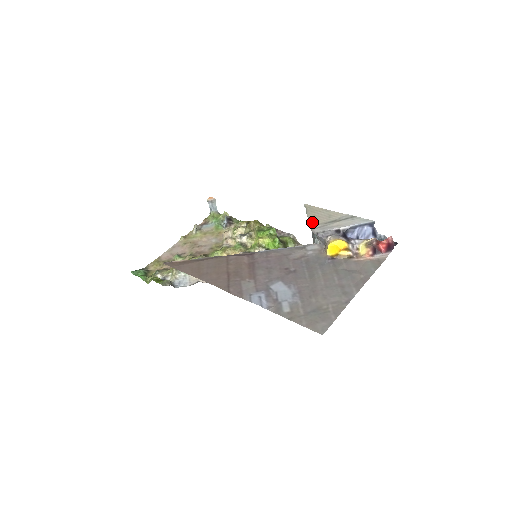
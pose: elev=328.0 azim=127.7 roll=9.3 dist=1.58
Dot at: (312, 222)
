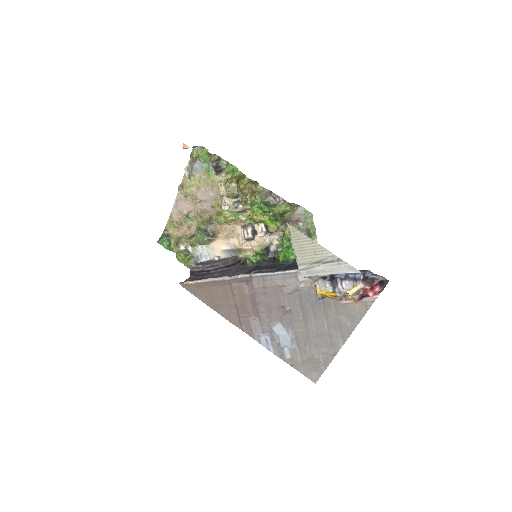
Dot at: (298, 260)
